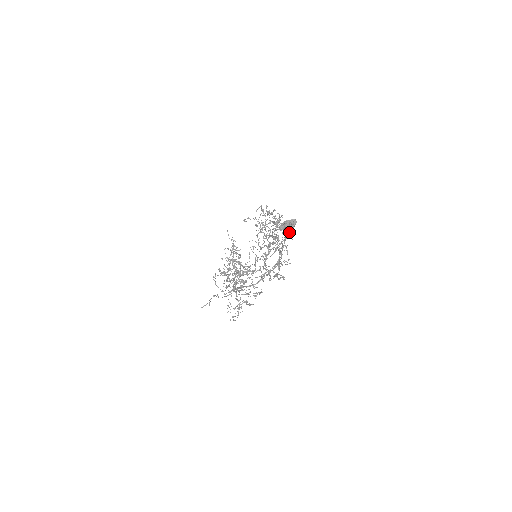
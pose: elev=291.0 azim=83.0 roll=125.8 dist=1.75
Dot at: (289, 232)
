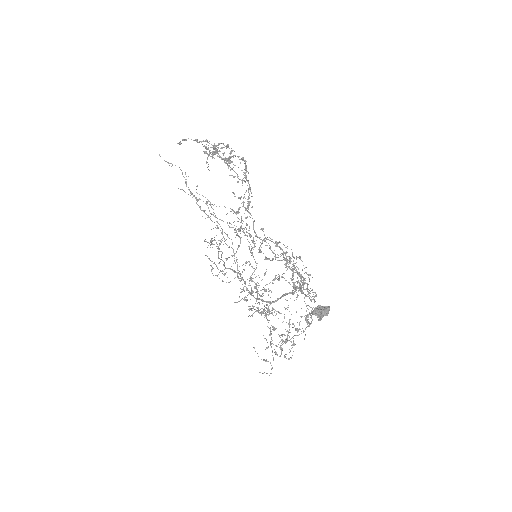
Dot at: occluded
